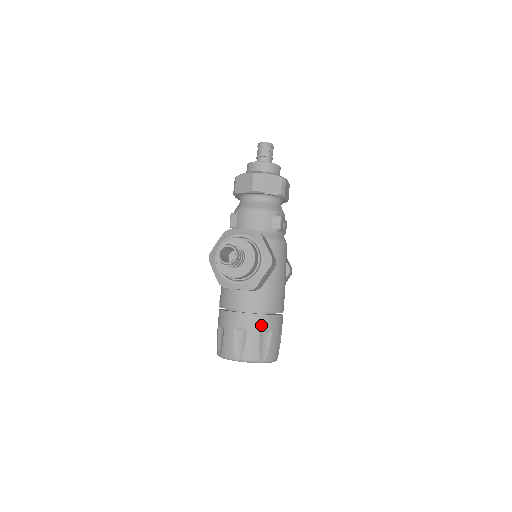
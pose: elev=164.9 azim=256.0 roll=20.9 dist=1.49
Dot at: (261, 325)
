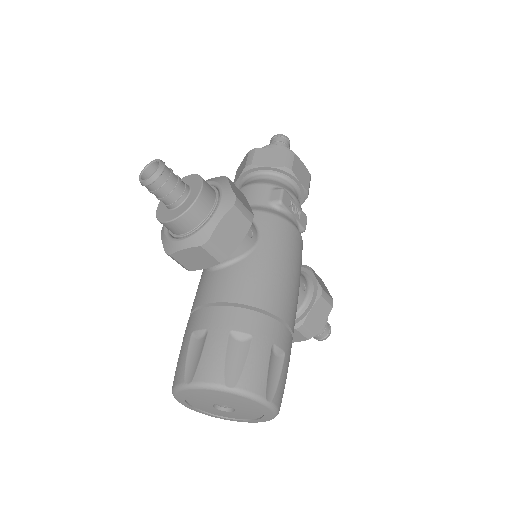
Dot at: (232, 323)
